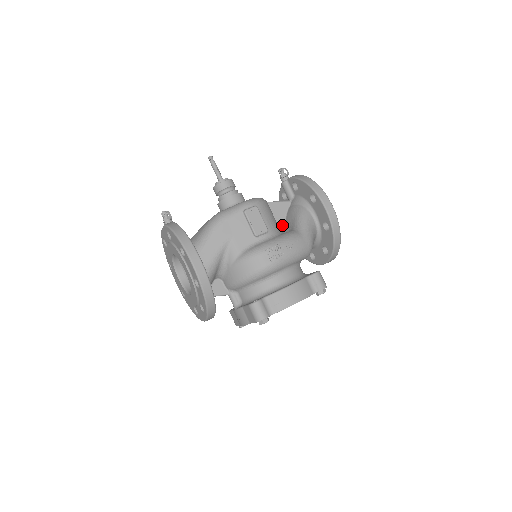
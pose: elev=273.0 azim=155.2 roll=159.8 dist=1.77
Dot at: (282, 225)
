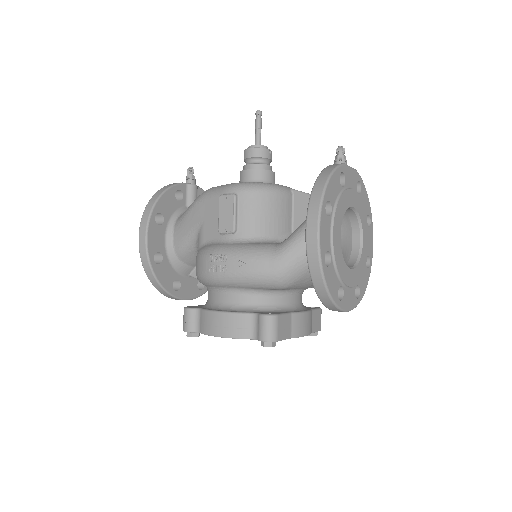
Dot at: occluded
